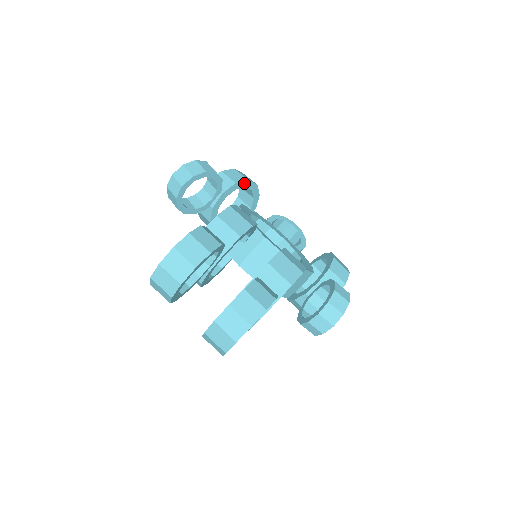
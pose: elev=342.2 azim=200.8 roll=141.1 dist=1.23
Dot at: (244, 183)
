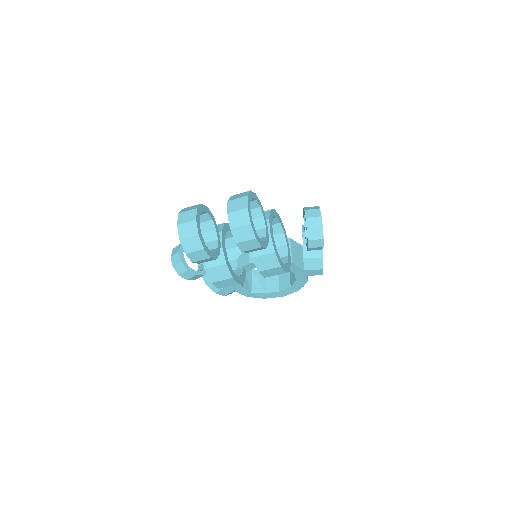
Dot at: occluded
